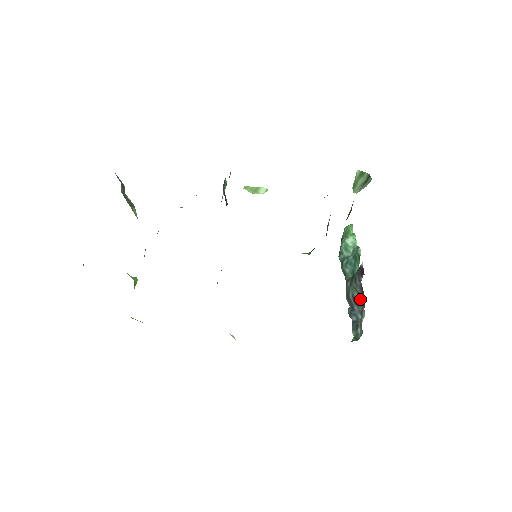
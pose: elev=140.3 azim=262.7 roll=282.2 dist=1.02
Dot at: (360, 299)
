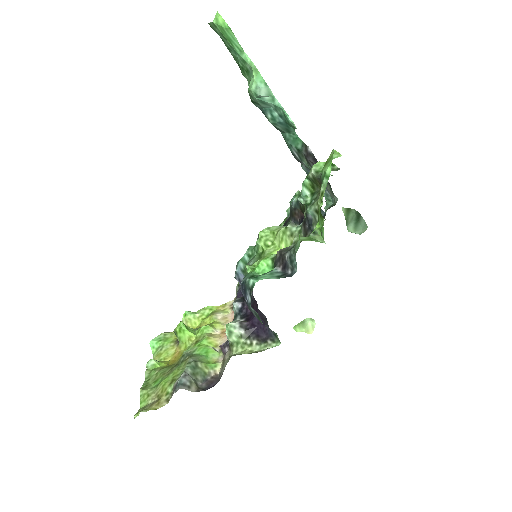
Dot at: occluded
